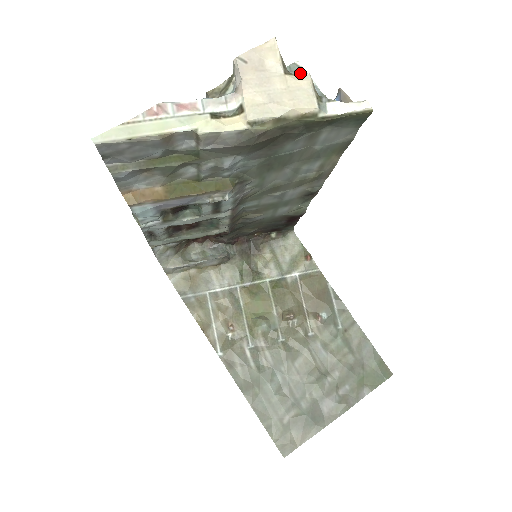
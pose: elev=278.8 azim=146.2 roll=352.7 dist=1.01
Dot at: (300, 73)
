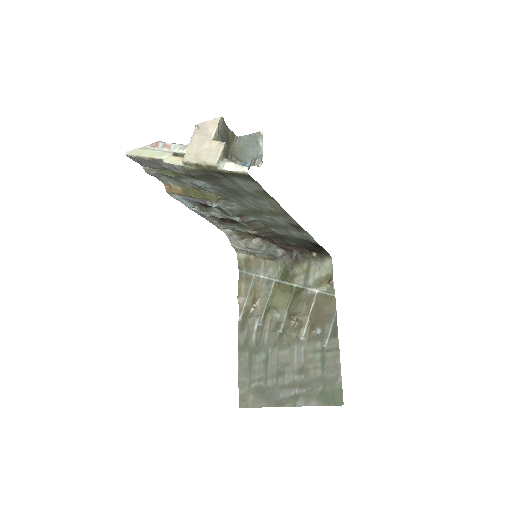
Dot at: (259, 139)
